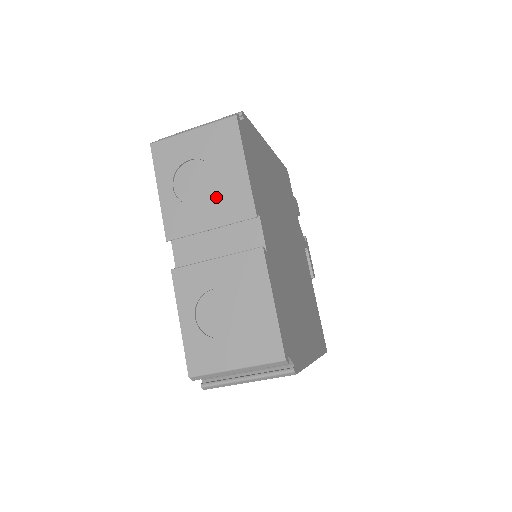
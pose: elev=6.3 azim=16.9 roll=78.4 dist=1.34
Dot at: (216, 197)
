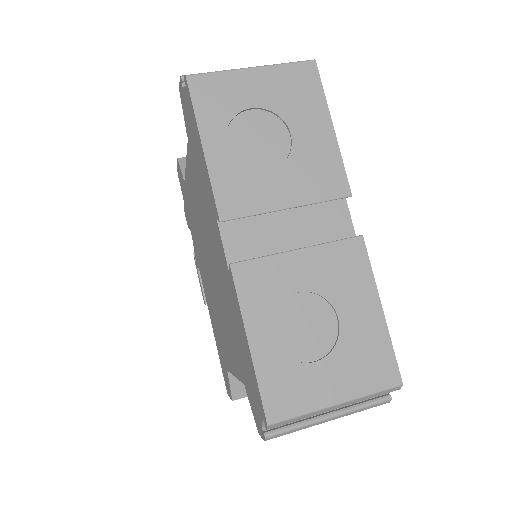
Dot at: (294, 164)
